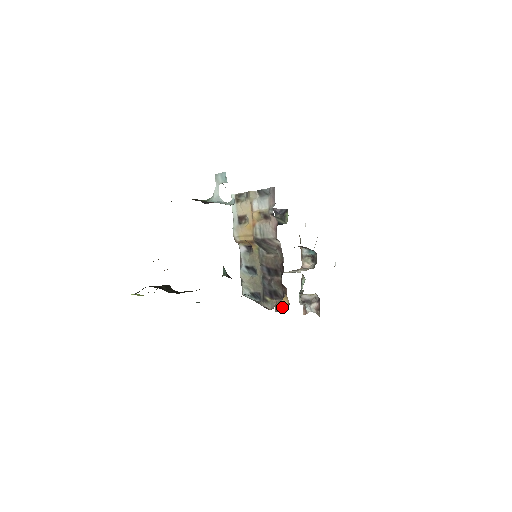
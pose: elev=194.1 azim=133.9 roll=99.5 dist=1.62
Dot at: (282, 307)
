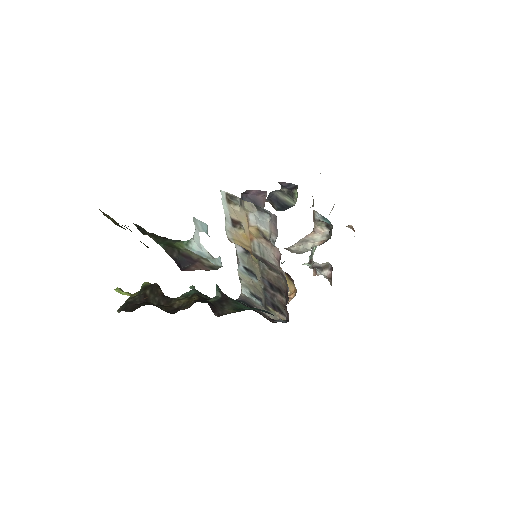
Dot at: occluded
